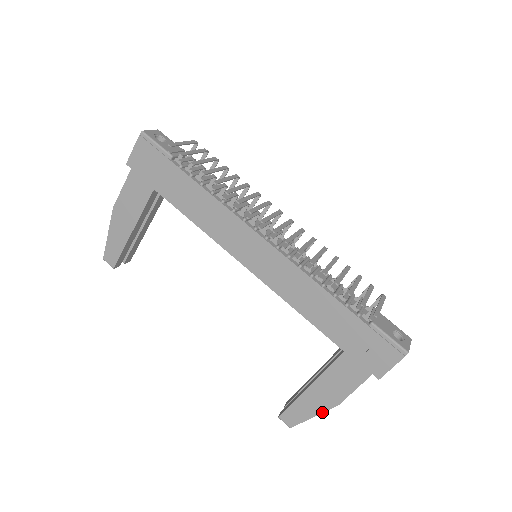
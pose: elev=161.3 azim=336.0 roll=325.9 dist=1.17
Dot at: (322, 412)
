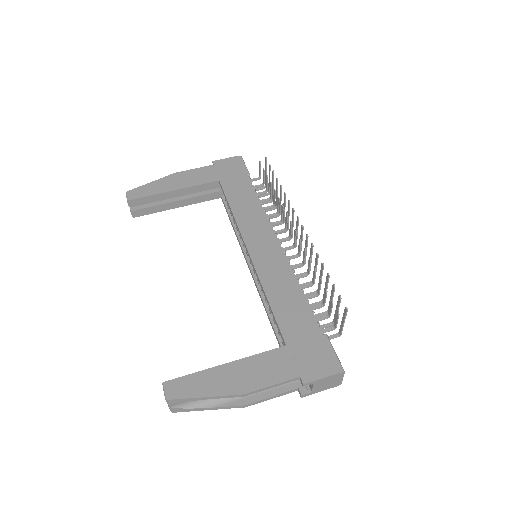
Dot at: (220, 395)
